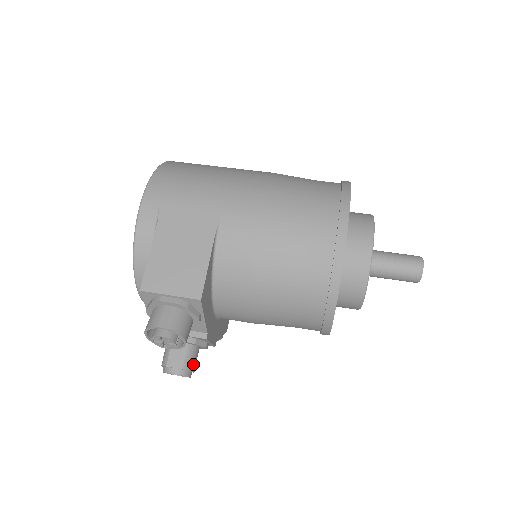
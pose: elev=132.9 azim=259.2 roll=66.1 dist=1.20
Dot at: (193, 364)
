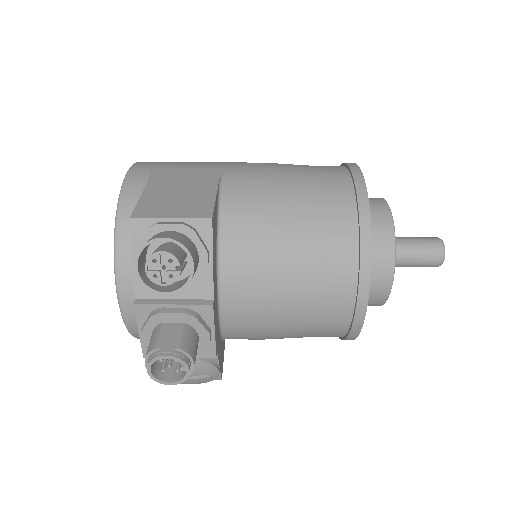
Dot at: (193, 351)
